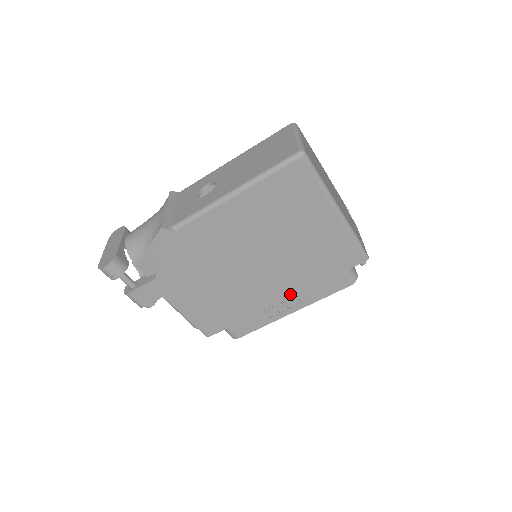
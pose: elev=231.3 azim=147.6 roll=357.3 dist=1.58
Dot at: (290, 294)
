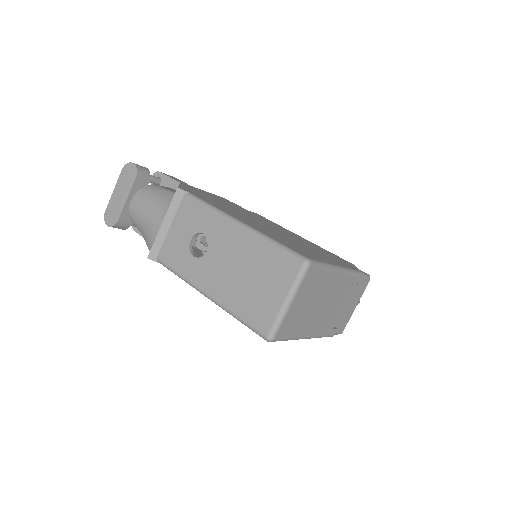
Dot at: occluded
